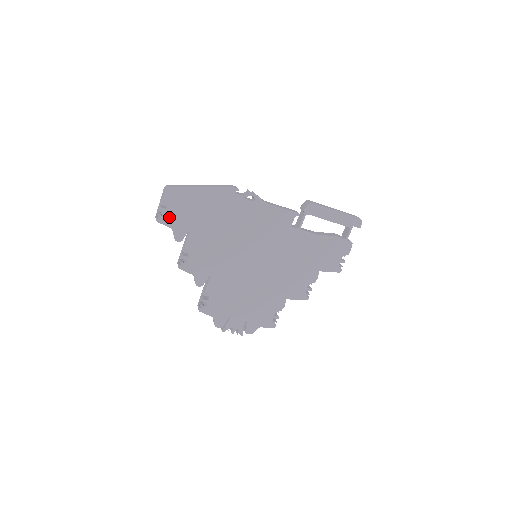
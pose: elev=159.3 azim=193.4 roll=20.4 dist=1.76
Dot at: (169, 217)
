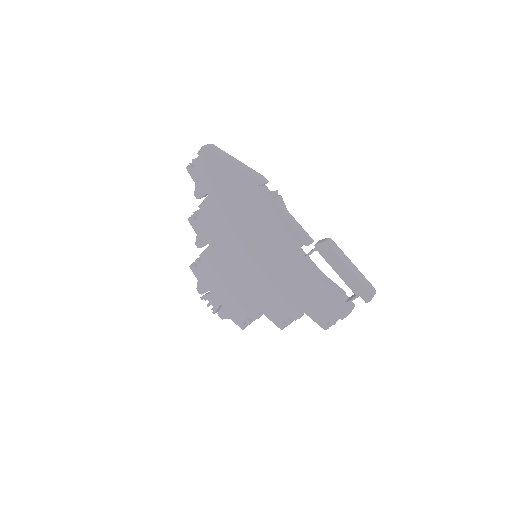
Dot at: (197, 172)
